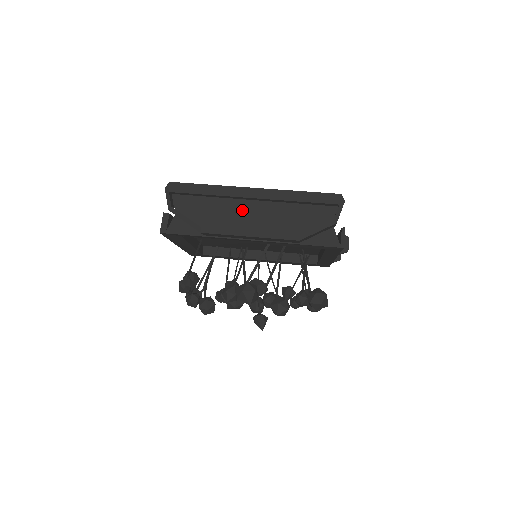
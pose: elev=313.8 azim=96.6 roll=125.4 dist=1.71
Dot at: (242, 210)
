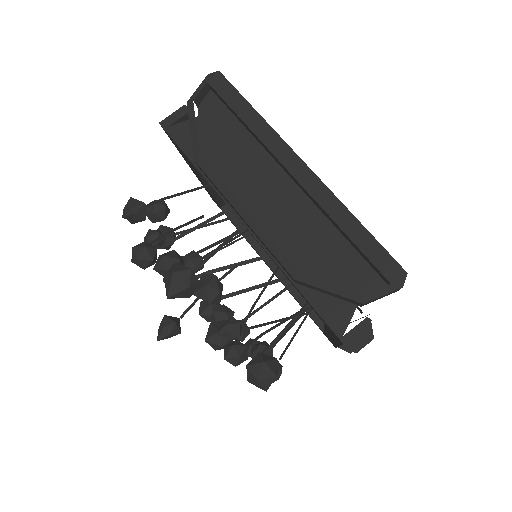
Dot at: (267, 178)
